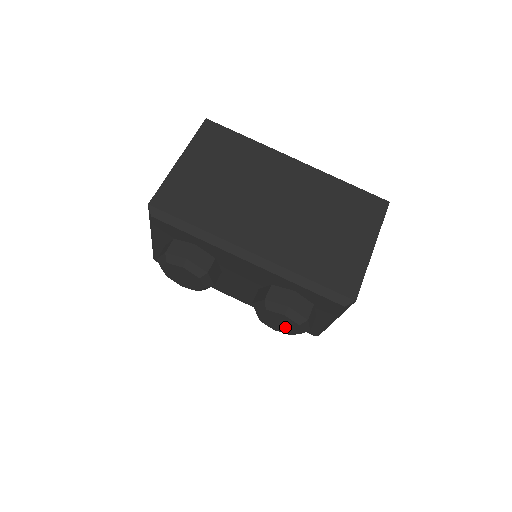
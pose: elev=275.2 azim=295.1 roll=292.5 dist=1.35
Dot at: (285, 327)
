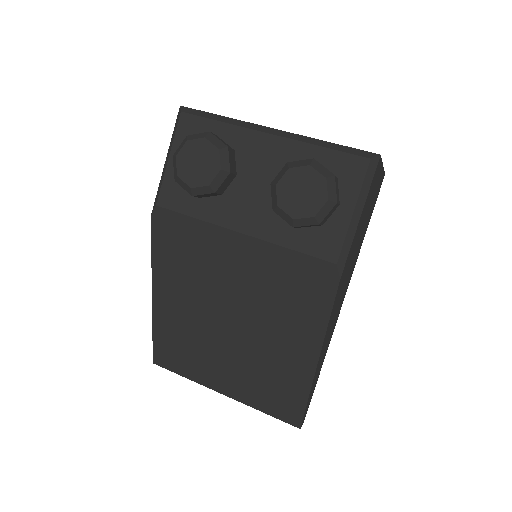
Dot at: (308, 198)
